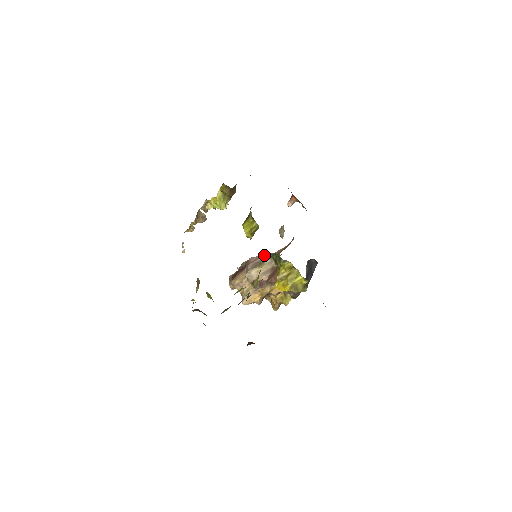
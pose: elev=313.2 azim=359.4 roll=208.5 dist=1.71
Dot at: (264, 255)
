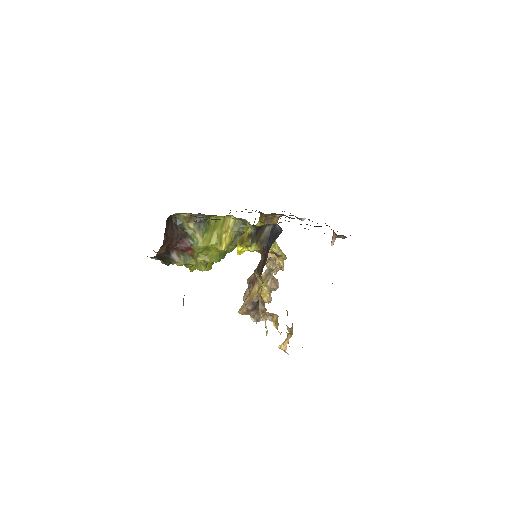
Dot at: occluded
